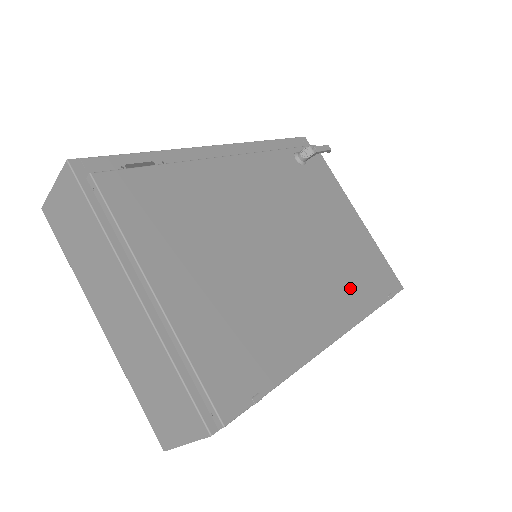
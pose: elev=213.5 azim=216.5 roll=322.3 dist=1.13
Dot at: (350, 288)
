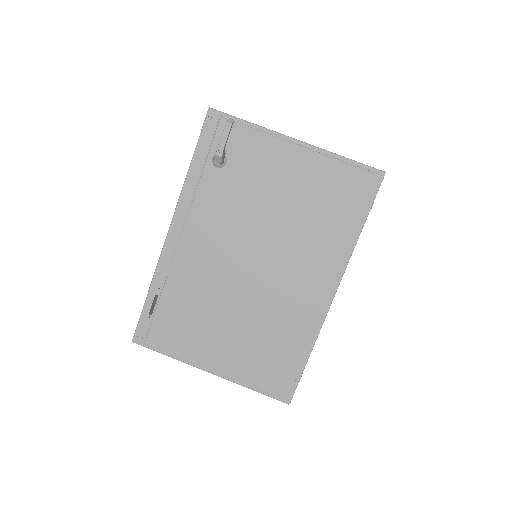
Dot at: (326, 242)
